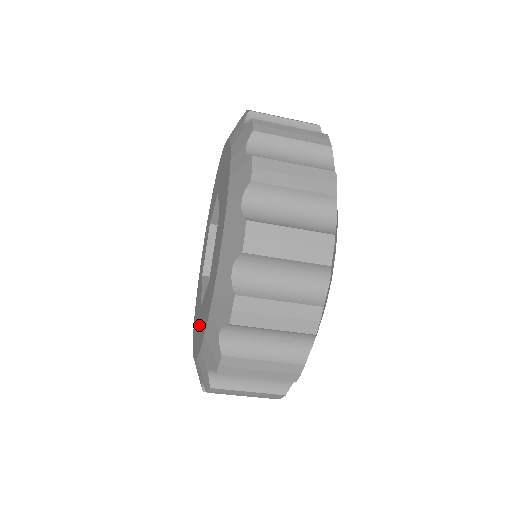
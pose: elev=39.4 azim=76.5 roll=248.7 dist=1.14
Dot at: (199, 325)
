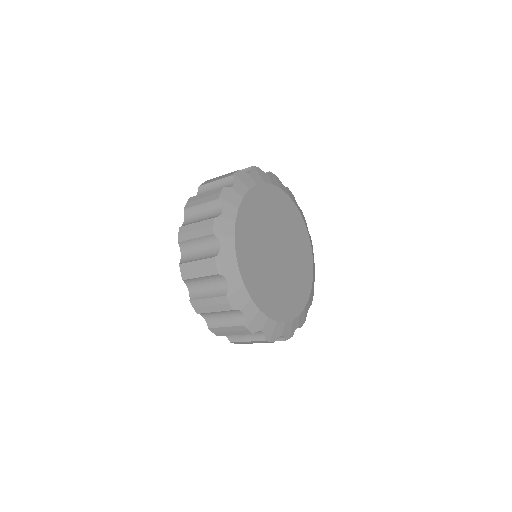
Dot at: occluded
